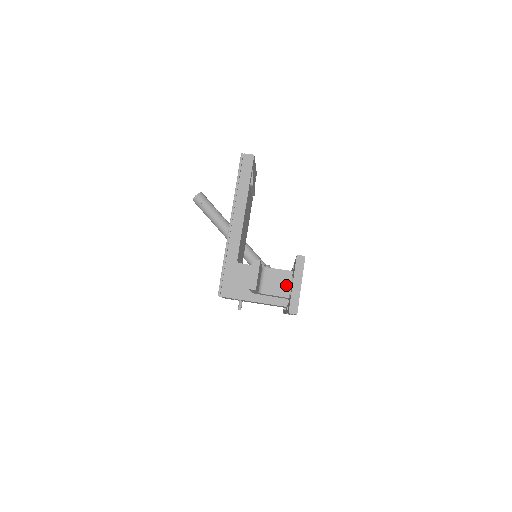
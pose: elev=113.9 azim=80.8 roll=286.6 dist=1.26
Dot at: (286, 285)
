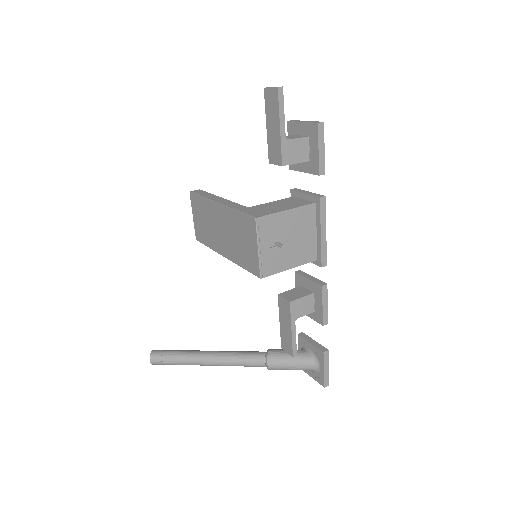
Dot at: (299, 136)
